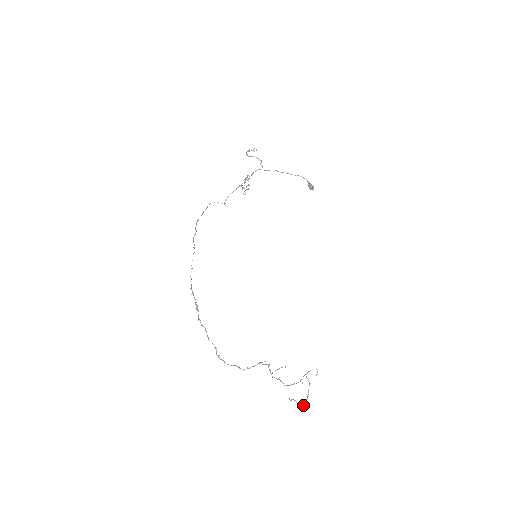
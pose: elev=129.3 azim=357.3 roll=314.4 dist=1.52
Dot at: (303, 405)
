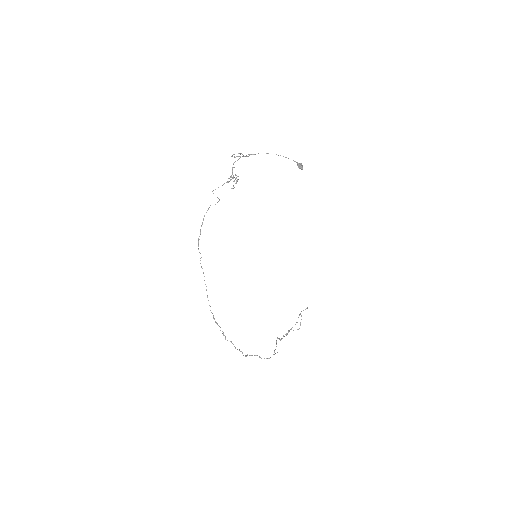
Dot at: occluded
